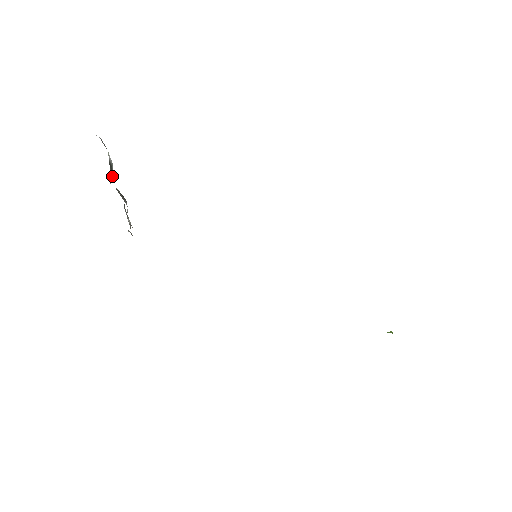
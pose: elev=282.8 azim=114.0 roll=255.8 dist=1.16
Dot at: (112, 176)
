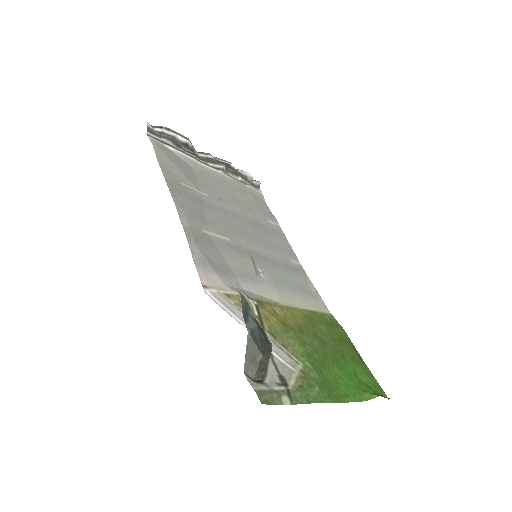
Dot at: (193, 151)
